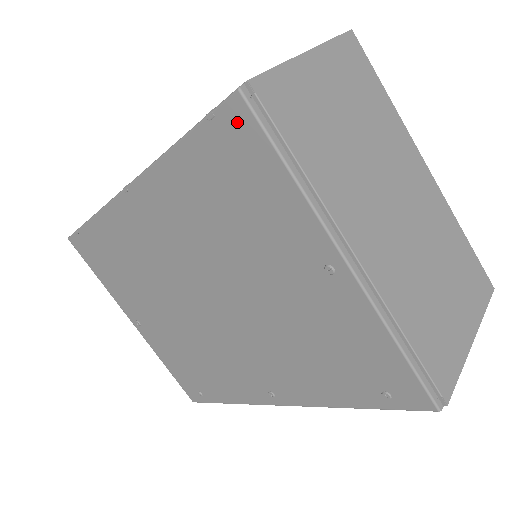
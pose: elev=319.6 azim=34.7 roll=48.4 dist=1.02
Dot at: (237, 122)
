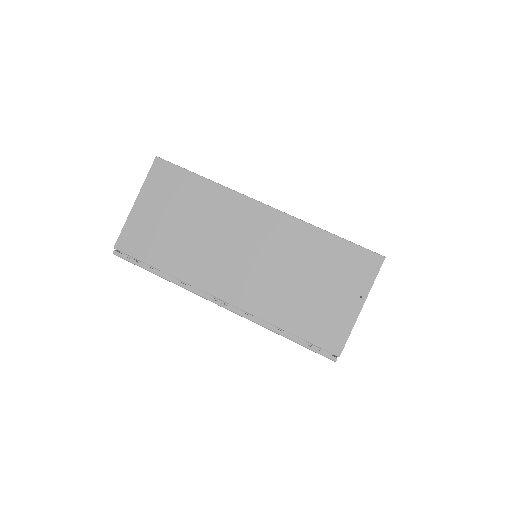
Dot at: occluded
